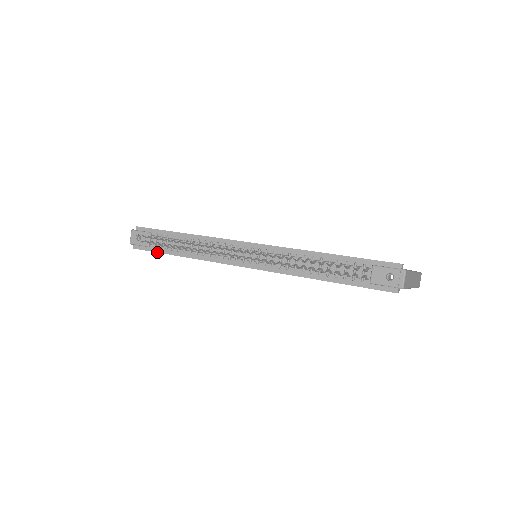
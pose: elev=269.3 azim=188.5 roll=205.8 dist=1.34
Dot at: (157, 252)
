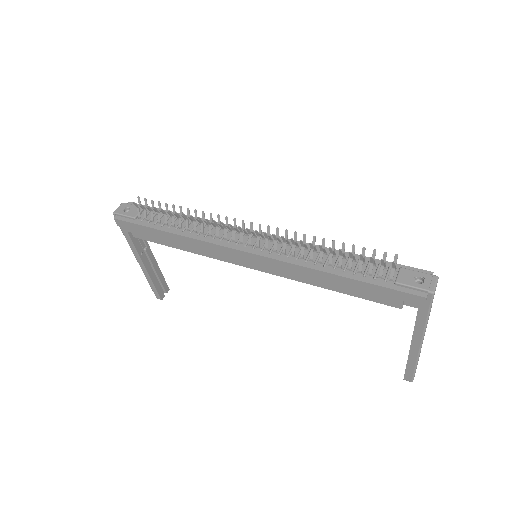
Dot at: (142, 225)
